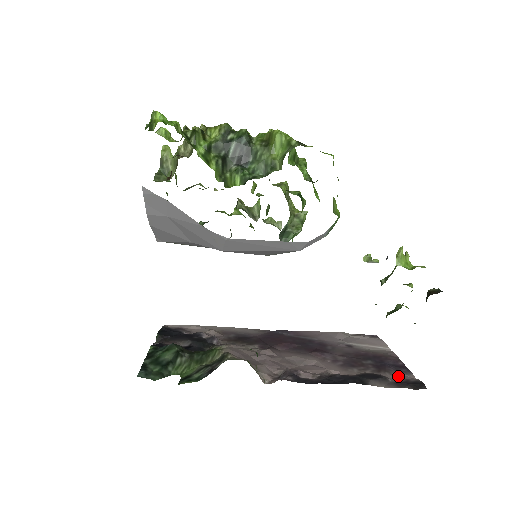
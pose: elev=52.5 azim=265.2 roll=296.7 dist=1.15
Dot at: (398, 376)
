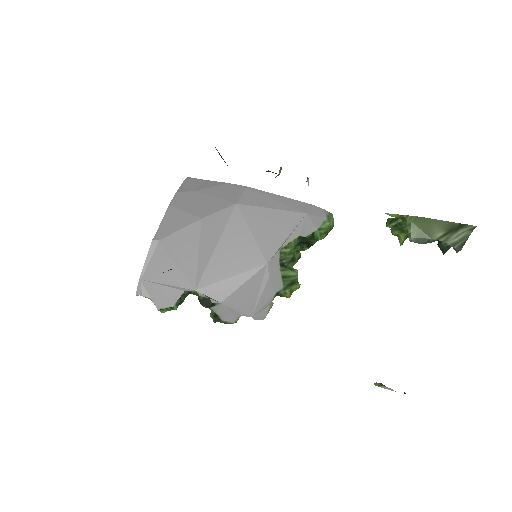
Dot at: occluded
